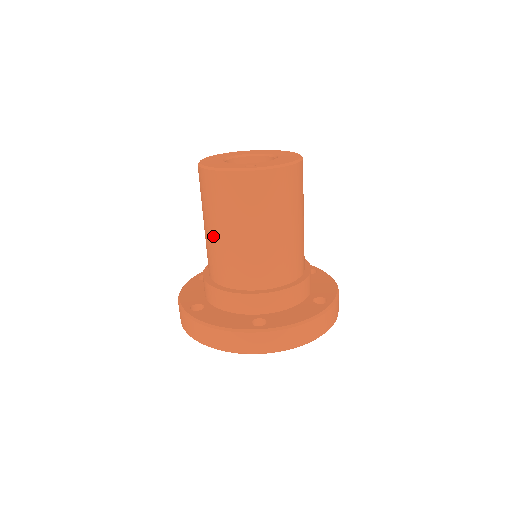
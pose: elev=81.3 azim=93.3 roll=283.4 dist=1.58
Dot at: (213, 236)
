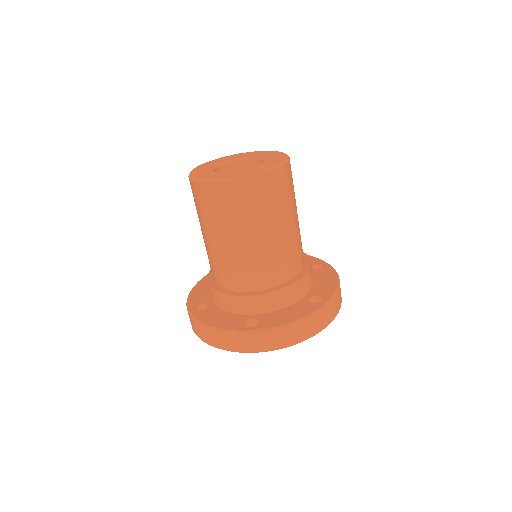
Dot at: (207, 242)
